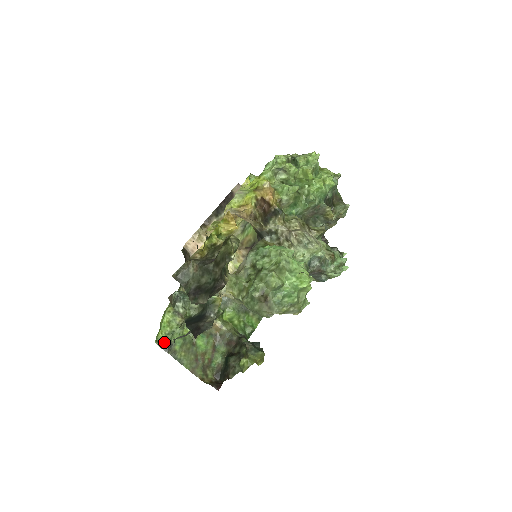
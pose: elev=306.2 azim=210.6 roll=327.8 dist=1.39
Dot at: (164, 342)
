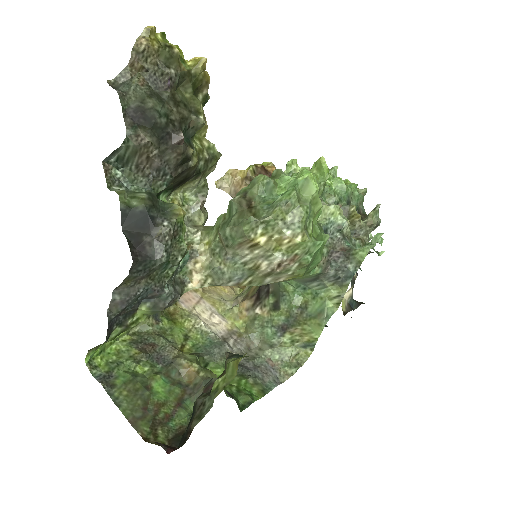
Dot at: (101, 370)
